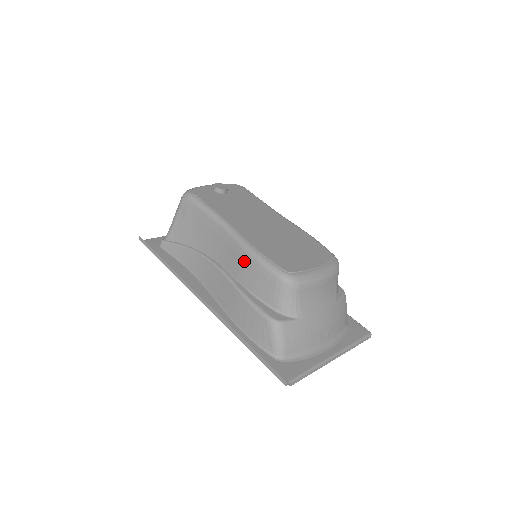
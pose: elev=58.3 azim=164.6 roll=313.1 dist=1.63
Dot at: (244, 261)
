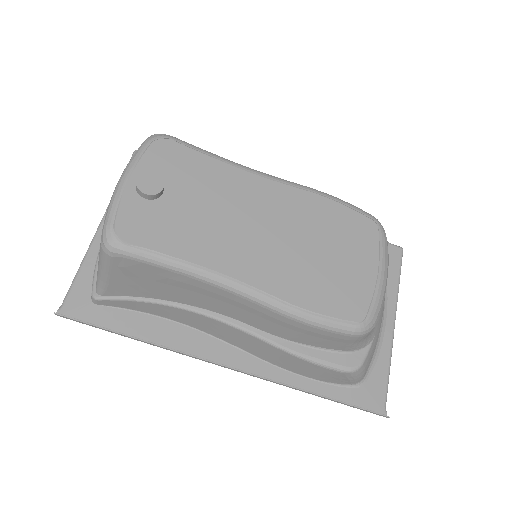
Dot at: (285, 324)
